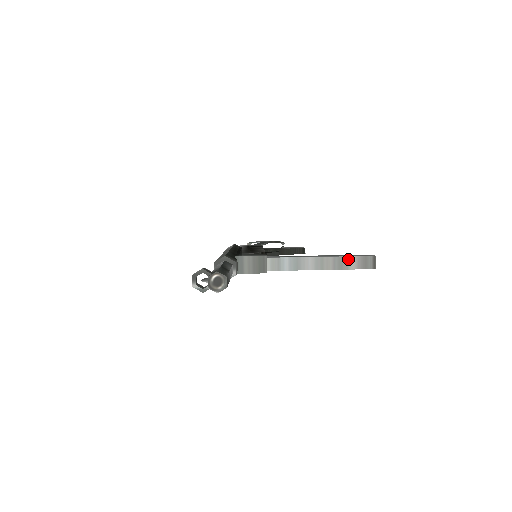
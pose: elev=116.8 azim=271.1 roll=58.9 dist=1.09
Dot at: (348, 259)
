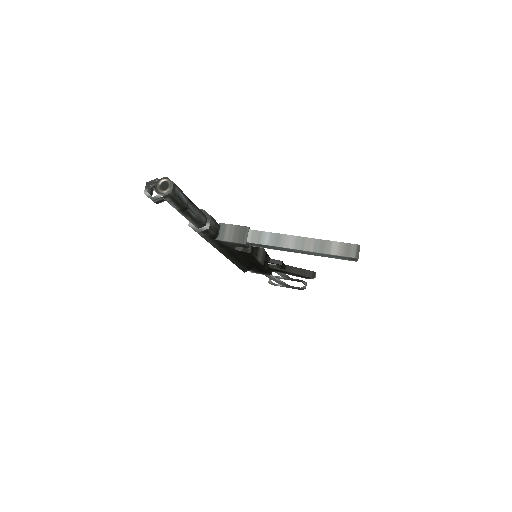
Dot at: (331, 243)
